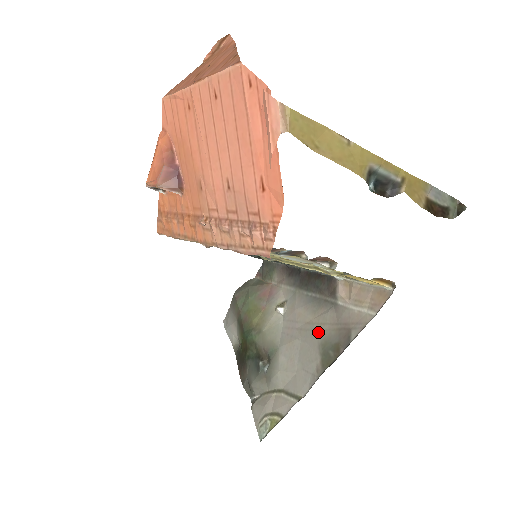
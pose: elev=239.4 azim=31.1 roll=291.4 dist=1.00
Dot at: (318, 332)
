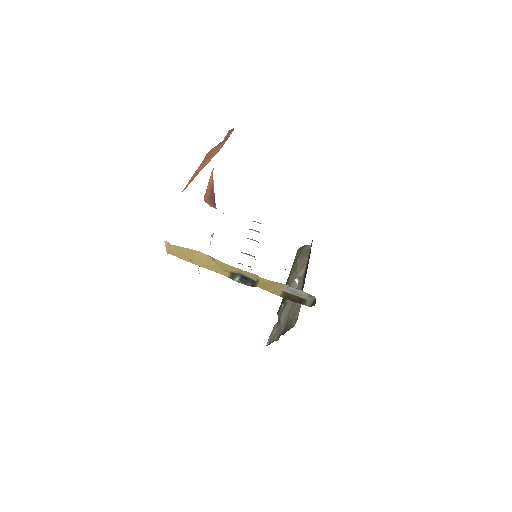
Dot at: (291, 311)
